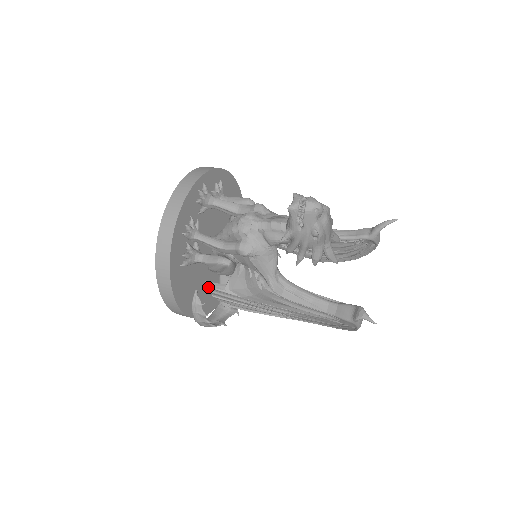
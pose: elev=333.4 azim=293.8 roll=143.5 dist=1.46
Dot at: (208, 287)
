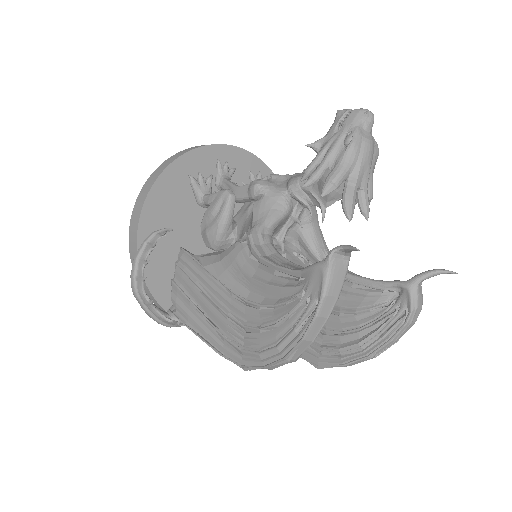
Dot at: (181, 252)
